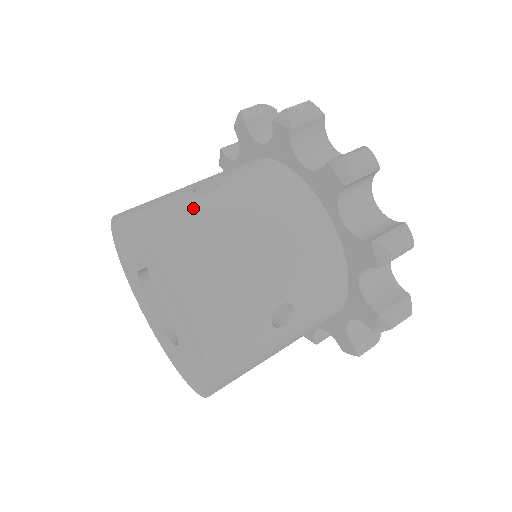
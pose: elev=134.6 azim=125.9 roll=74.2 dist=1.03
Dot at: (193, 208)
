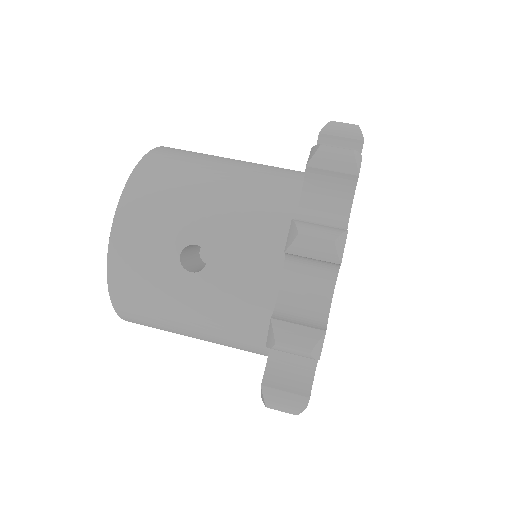
Dot at: (207, 155)
